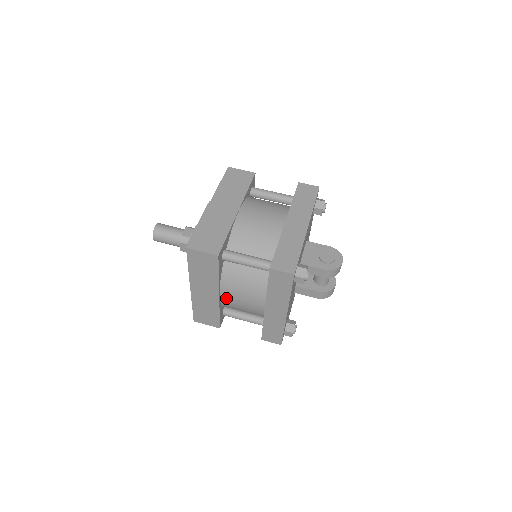
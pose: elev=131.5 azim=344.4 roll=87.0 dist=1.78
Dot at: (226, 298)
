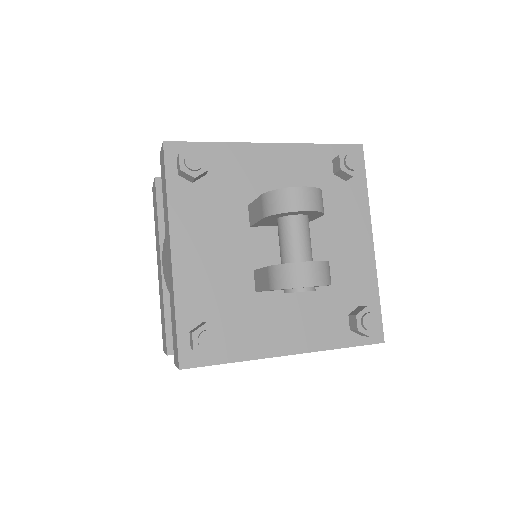
Dot at: occluded
